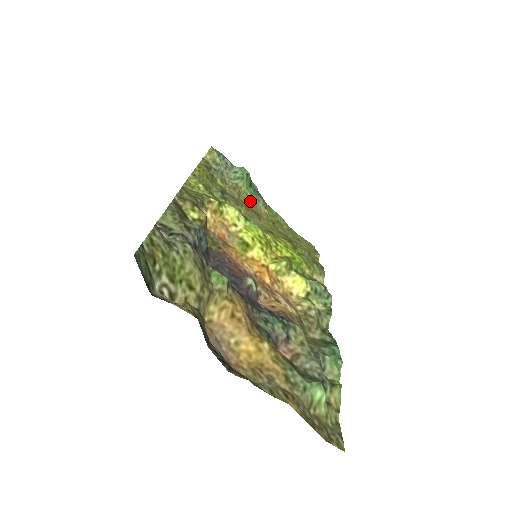
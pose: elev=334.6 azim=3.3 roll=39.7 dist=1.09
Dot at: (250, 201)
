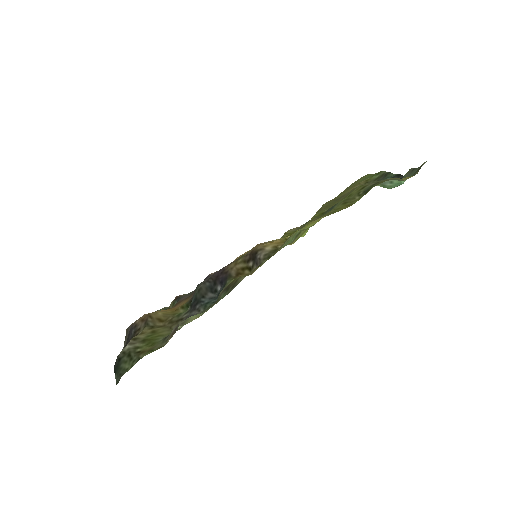
Dot at: occluded
